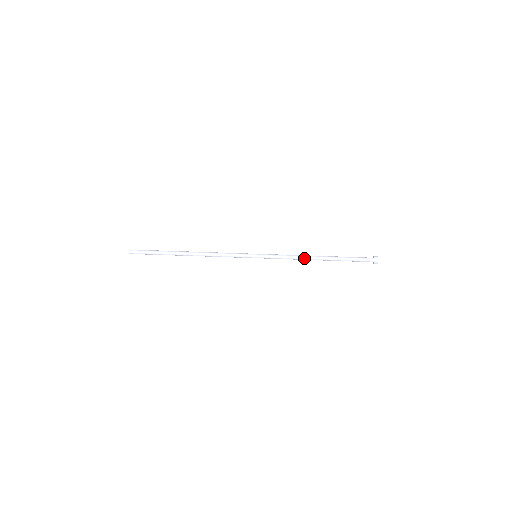
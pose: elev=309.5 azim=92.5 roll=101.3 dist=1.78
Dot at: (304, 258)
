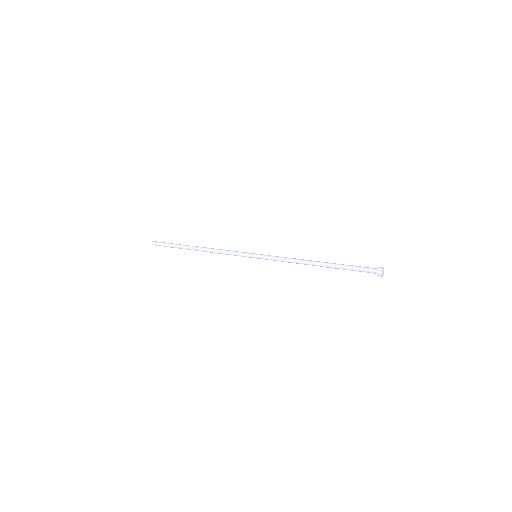
Dot at: (301, 261)
